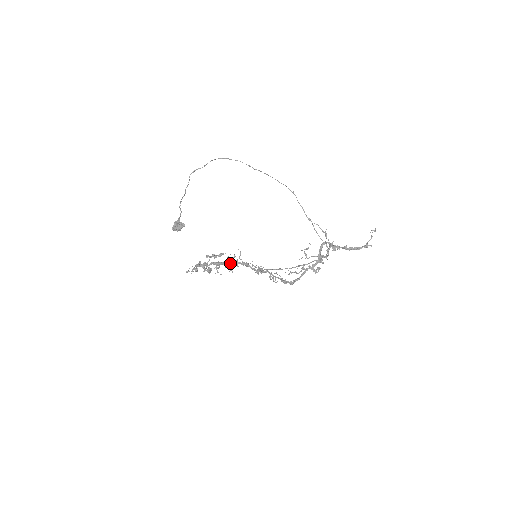
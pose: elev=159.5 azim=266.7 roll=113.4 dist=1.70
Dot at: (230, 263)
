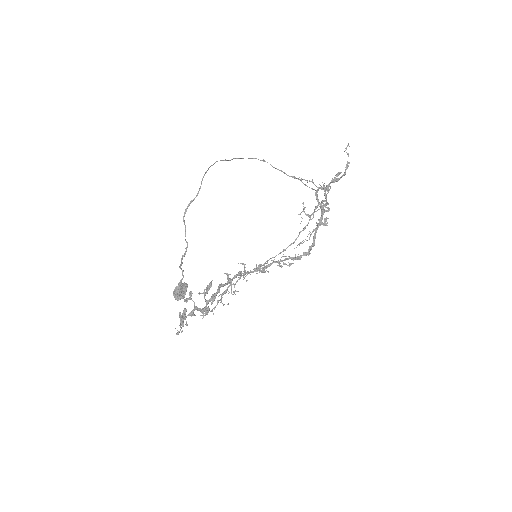
Dot at: occluded
